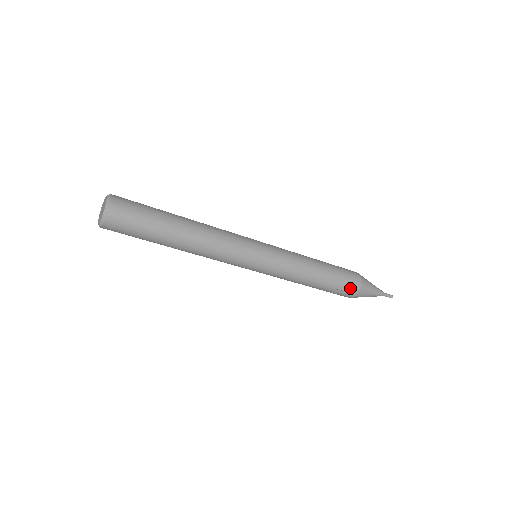
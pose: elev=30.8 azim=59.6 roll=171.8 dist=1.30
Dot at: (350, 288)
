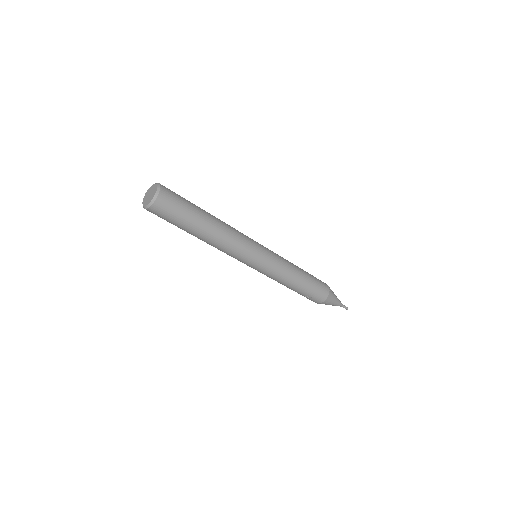
Dot at: (319, 297)
